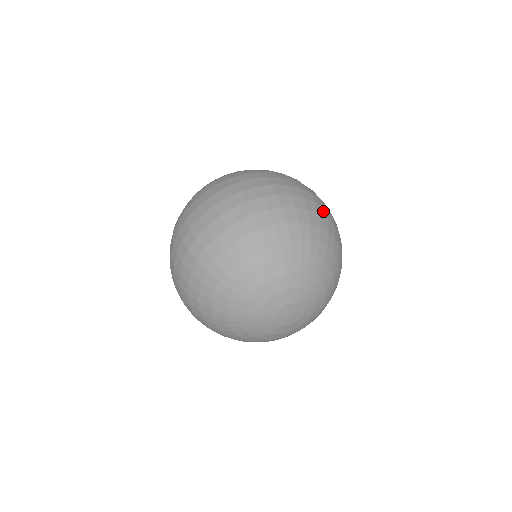
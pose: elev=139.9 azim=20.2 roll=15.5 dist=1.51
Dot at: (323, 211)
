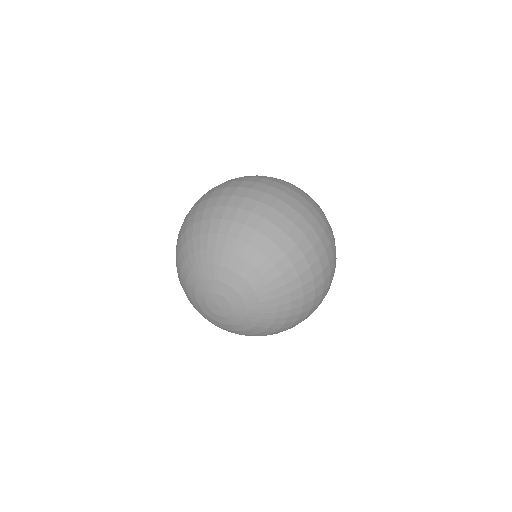
Dot at: (307, 247)
